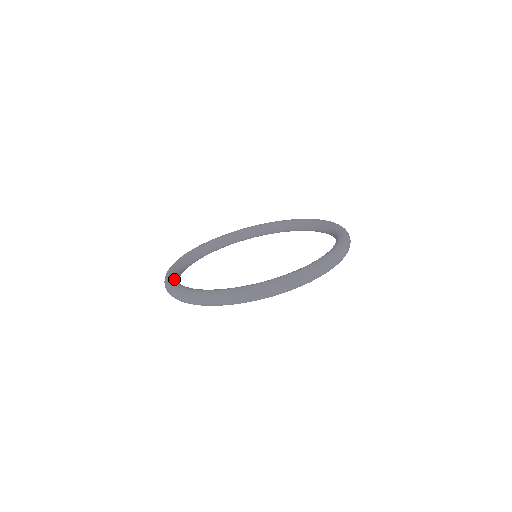
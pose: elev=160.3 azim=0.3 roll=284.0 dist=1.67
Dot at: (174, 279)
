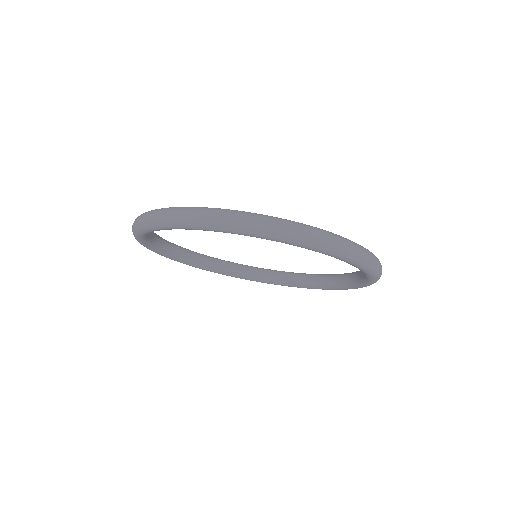
Dot at: occluded
